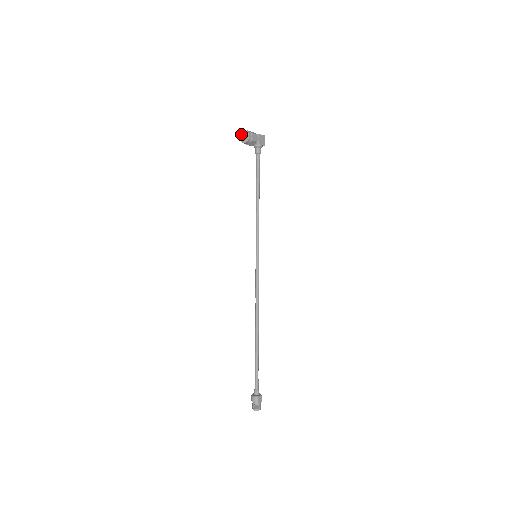
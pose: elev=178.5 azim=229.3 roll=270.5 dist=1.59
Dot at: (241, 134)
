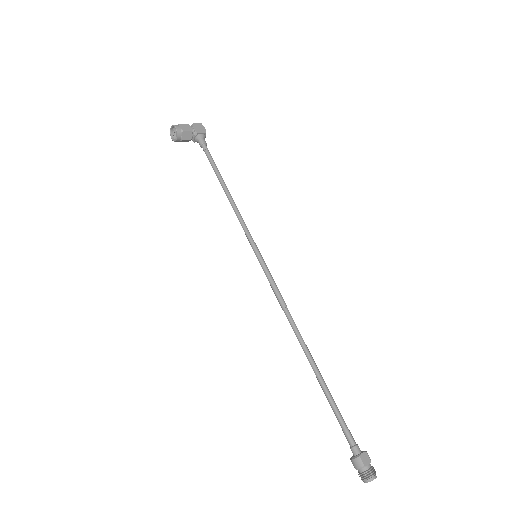
Dot at: (171, 134)
